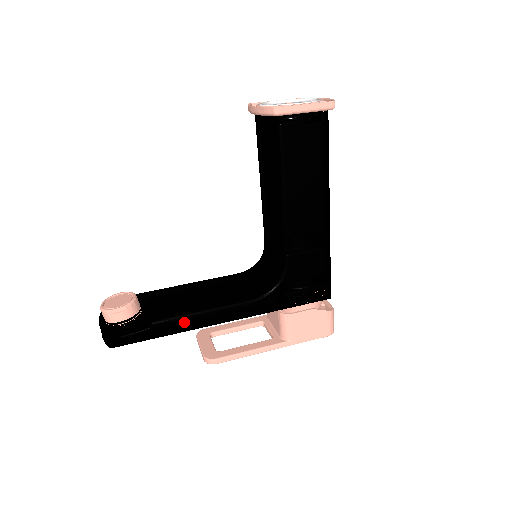
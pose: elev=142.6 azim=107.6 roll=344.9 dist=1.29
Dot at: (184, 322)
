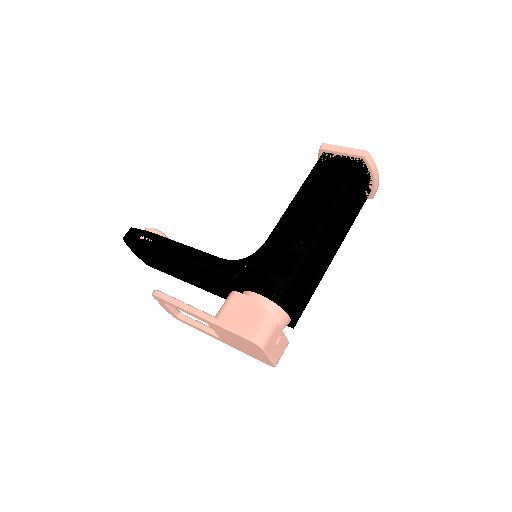
Dot at: (170, 251)
